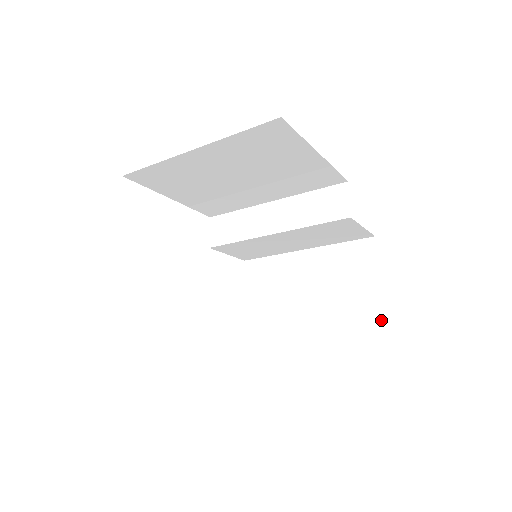
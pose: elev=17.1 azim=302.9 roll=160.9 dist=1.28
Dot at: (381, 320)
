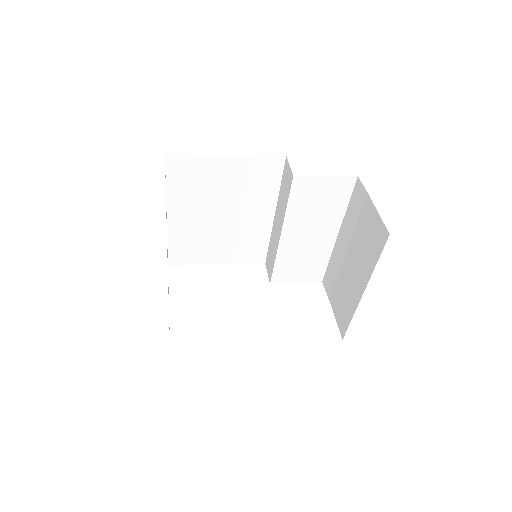
Dot at: (388, 234)
